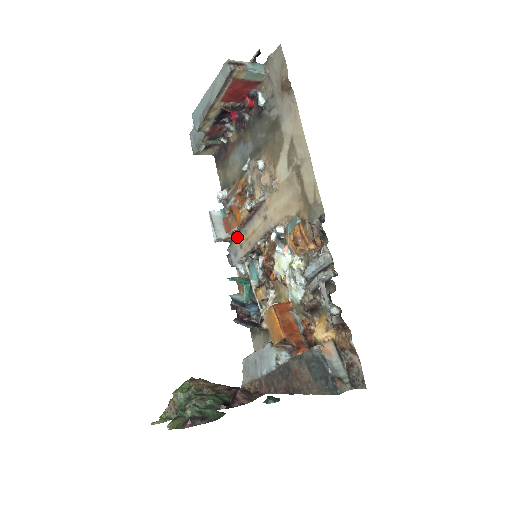
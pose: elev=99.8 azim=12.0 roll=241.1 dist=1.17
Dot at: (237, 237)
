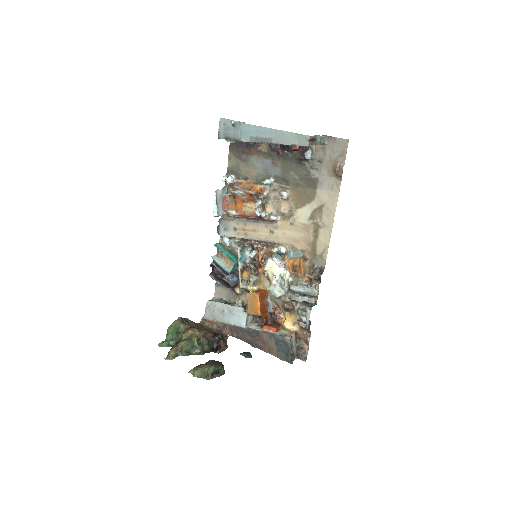
Dot at: (234, 221)
